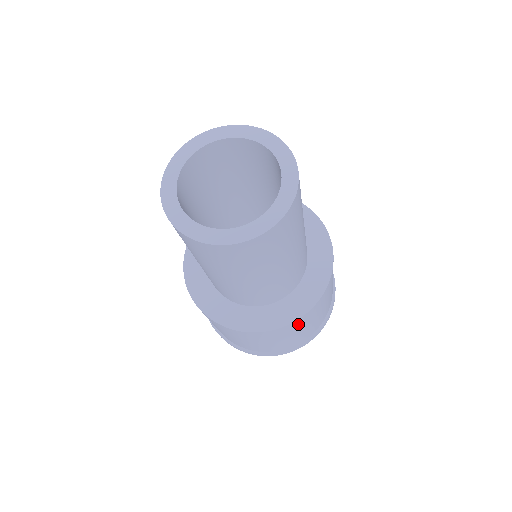
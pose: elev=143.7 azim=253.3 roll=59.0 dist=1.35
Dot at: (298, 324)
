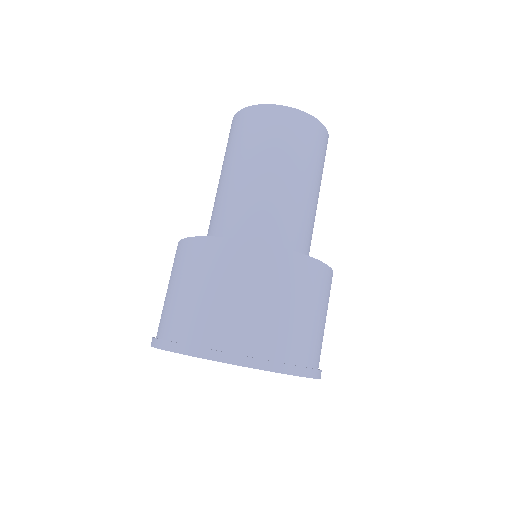
Dot at: (241, 259)
